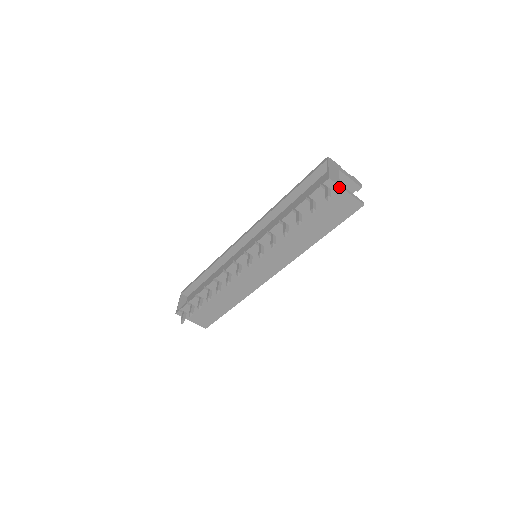
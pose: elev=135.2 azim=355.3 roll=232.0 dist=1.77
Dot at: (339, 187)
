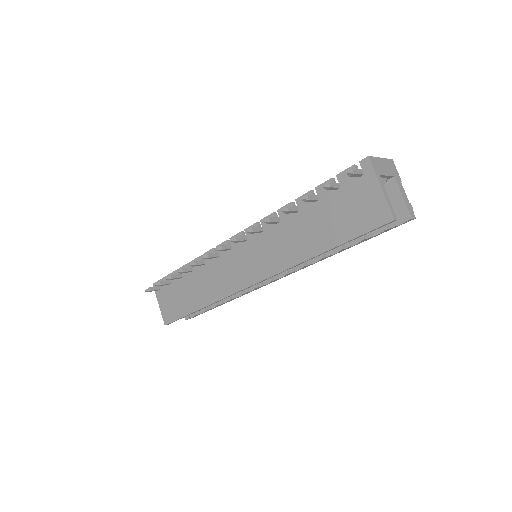
Dot at: (375, 175)
